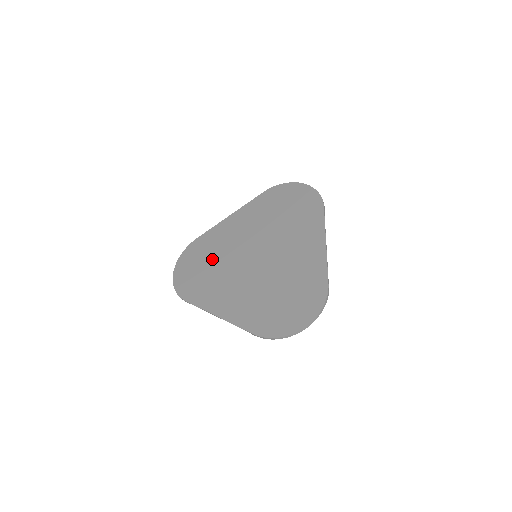
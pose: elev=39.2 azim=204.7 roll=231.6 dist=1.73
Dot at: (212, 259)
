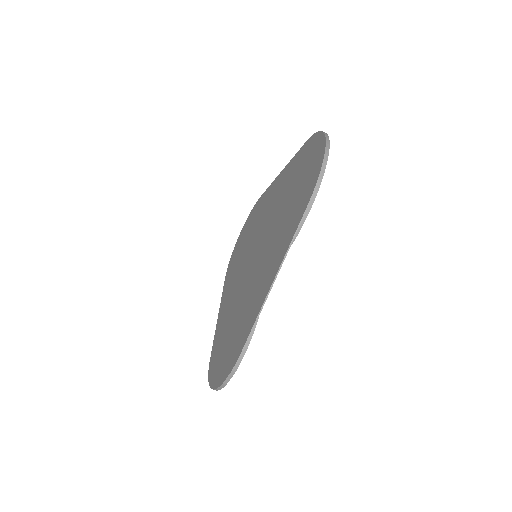
Dot at: (231, 322)
